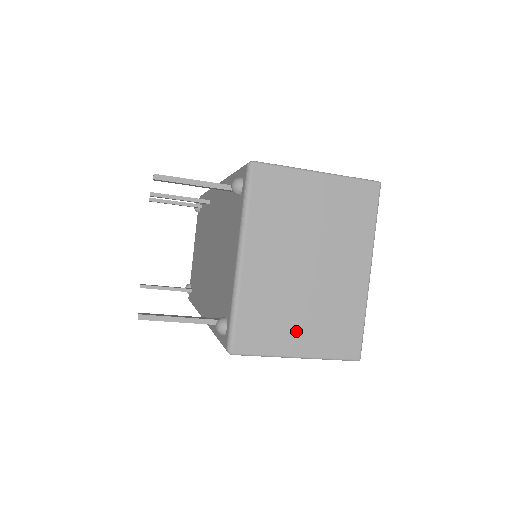
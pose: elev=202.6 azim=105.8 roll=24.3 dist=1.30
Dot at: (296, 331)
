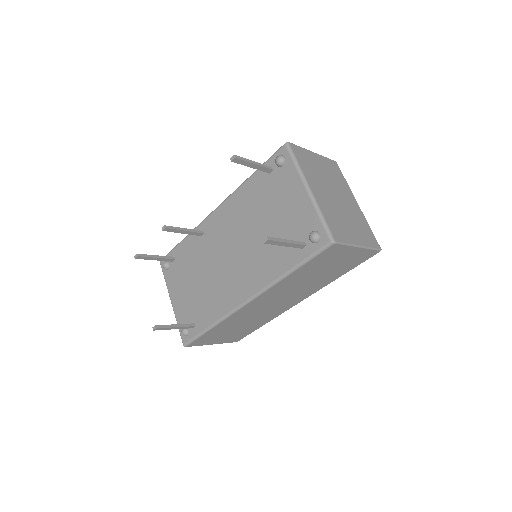
Dot at: (351, 231)
